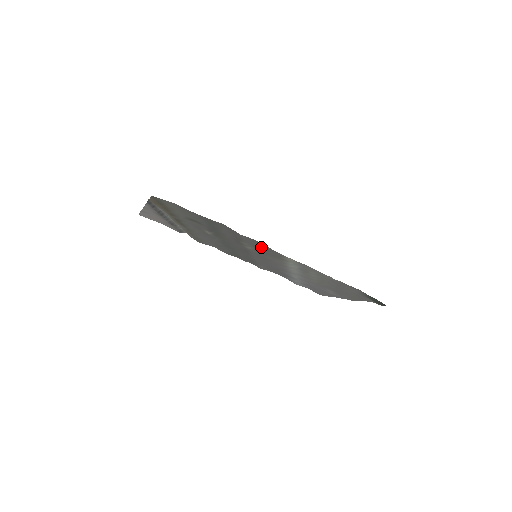
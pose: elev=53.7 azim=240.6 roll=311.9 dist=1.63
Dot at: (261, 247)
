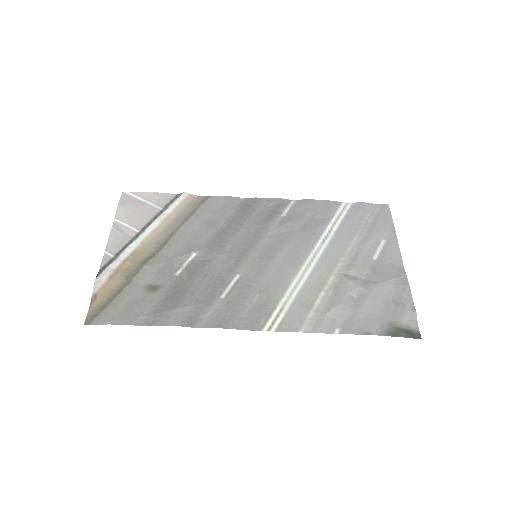
Dot at: (234, 313)
